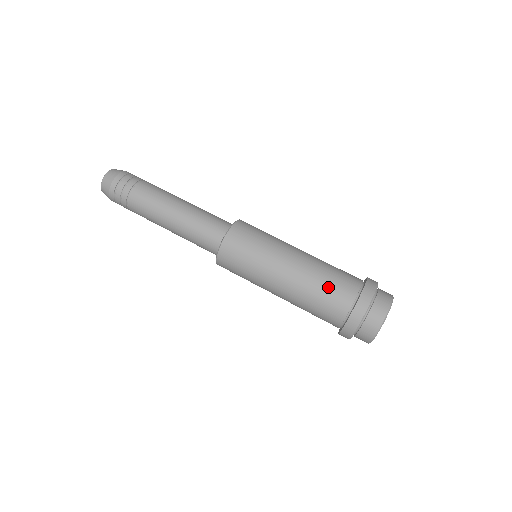
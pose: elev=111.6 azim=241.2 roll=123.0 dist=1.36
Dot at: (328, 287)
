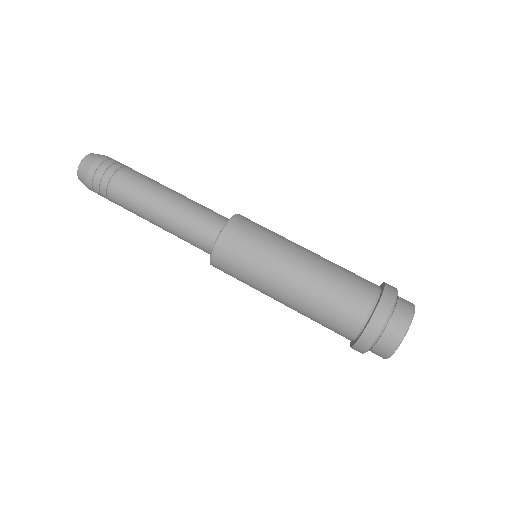
Dot at: (346, 283)
